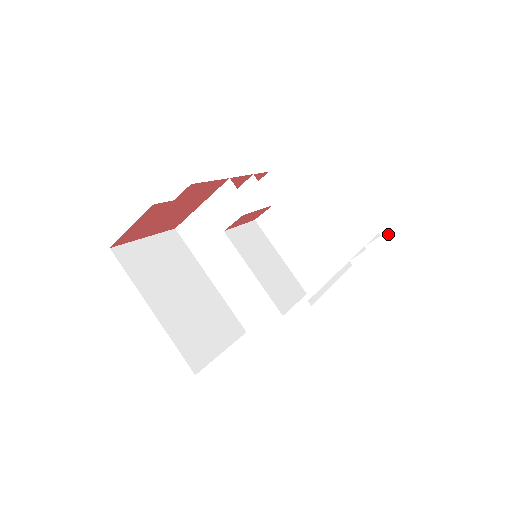
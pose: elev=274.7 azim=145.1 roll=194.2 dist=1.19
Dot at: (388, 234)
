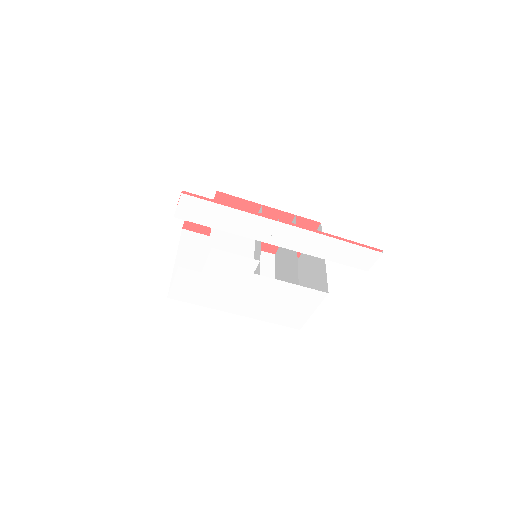
Dot at: (323, 240)
